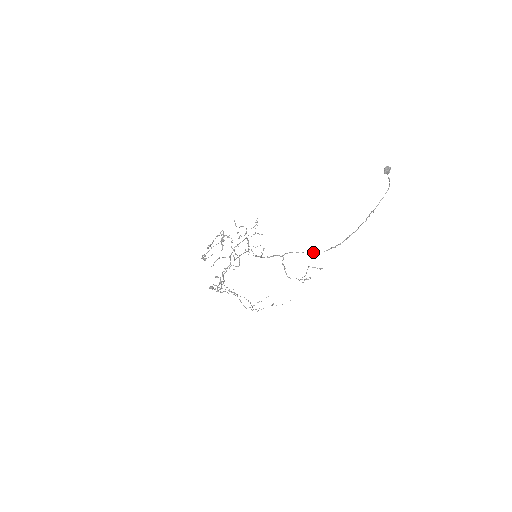
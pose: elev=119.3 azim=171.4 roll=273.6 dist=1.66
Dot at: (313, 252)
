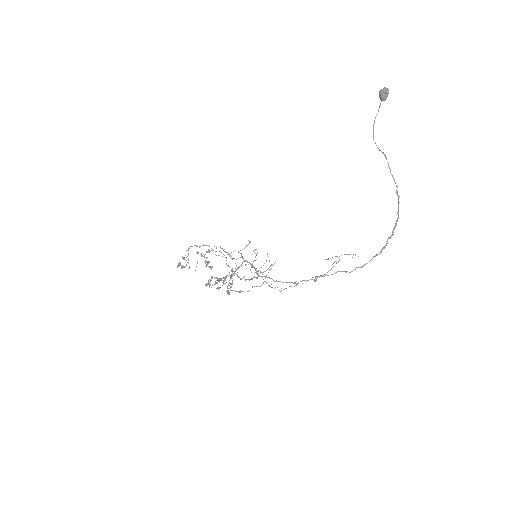
Dot at: occluded
